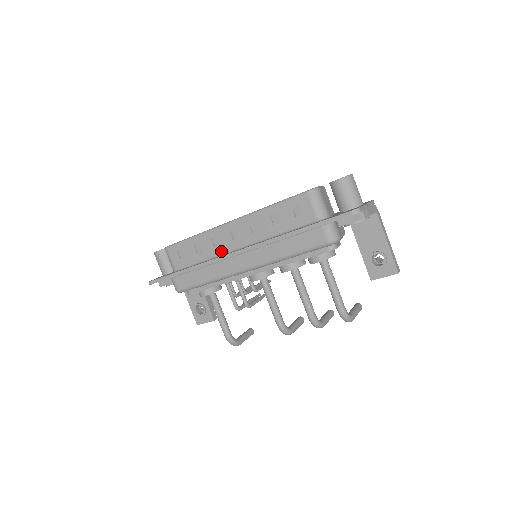
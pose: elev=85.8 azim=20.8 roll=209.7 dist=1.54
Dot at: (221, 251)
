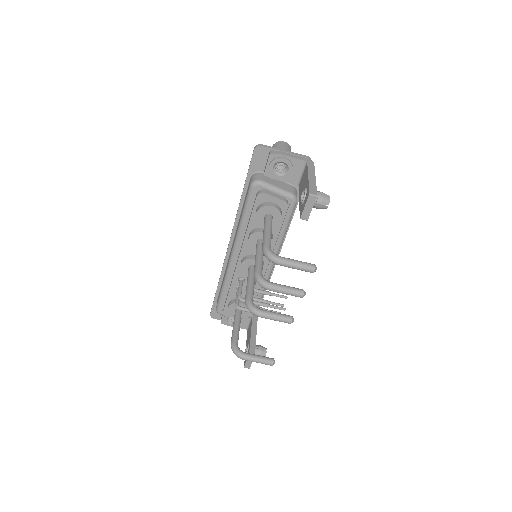
Dot at: occluded
